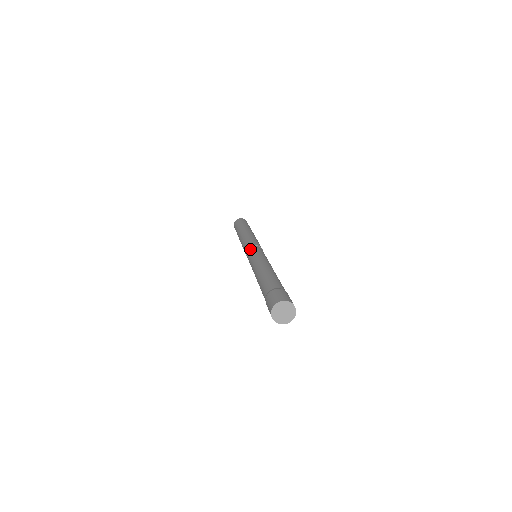
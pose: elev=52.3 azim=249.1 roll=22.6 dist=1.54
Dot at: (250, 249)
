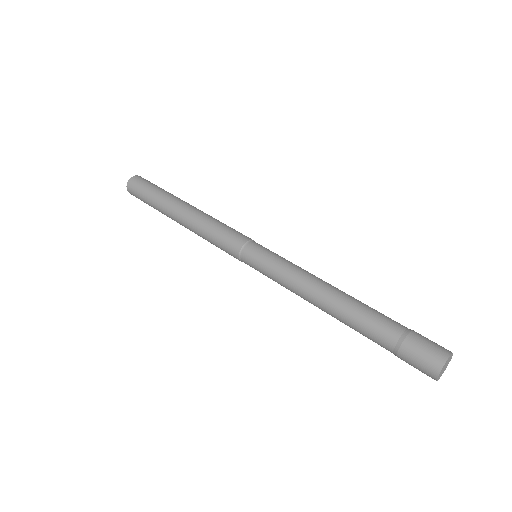
Dot at: (250, 250)
